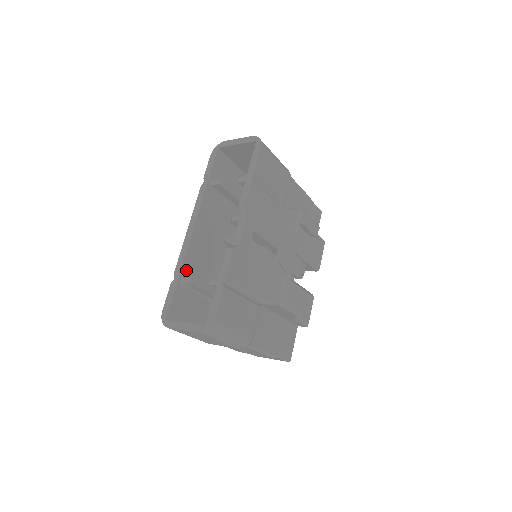
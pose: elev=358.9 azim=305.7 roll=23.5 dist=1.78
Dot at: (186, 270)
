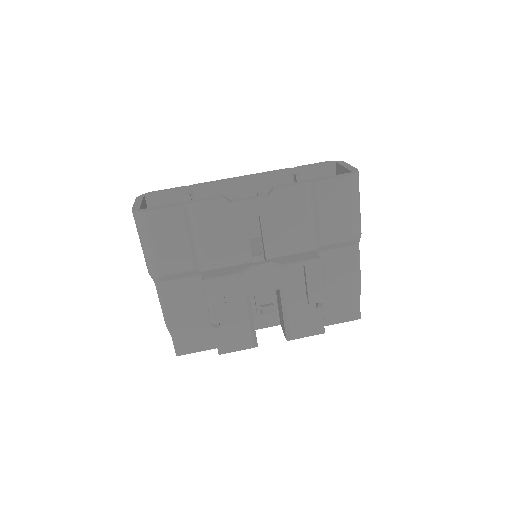
Dot at: (200, 192)
